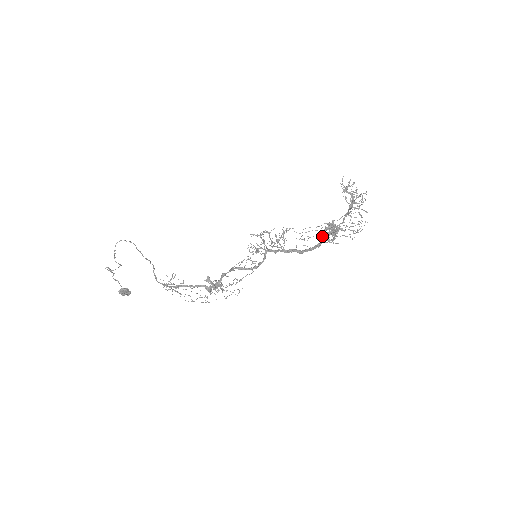
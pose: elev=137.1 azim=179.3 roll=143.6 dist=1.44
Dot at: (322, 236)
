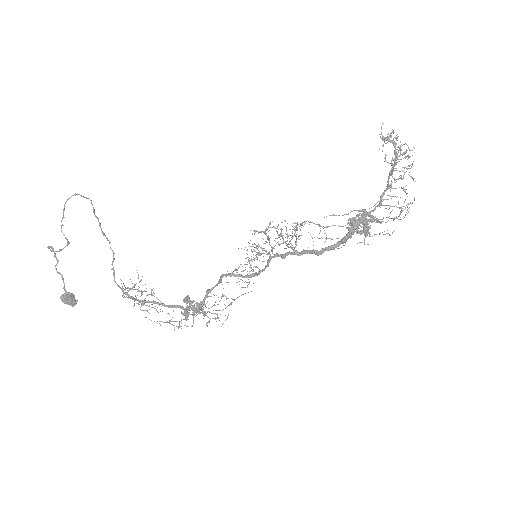
Dot at: occluded
